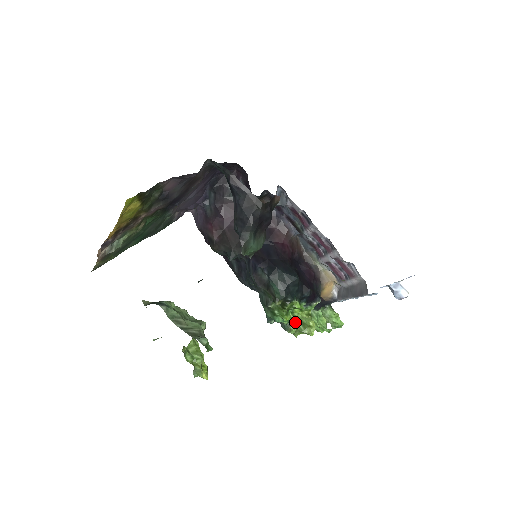
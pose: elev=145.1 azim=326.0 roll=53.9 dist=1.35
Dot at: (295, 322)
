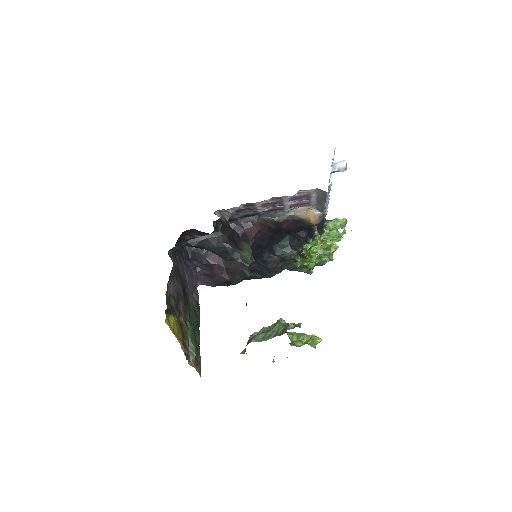
Dot at: (322, 254)
